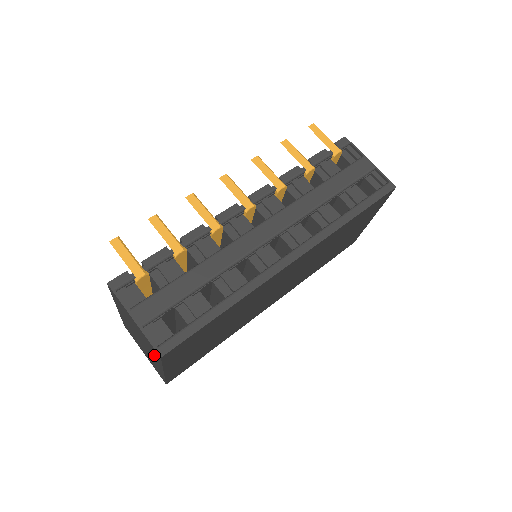
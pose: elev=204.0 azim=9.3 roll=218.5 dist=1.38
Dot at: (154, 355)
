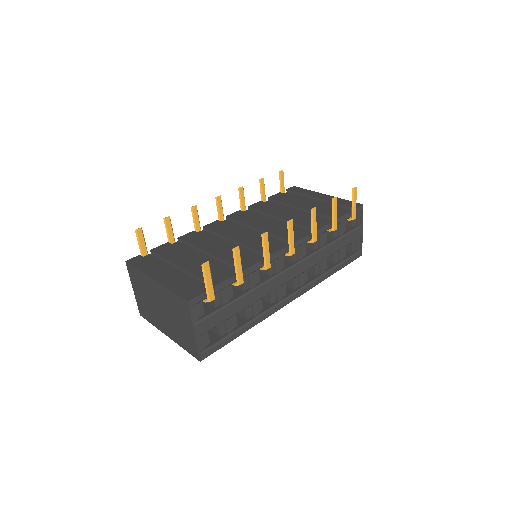
Dot at: (180, 339)
